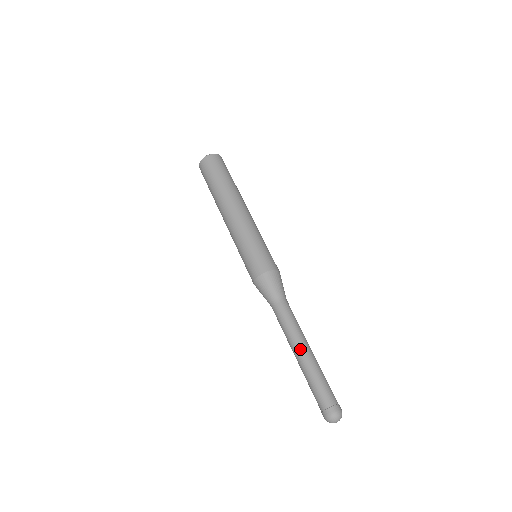
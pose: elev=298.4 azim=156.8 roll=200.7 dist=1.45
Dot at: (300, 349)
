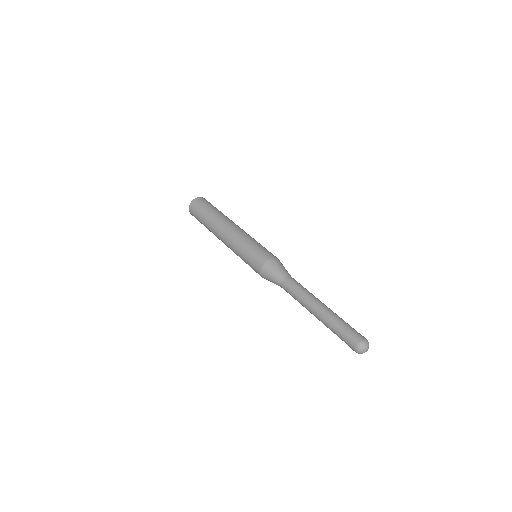
Dot at: (320, 303)
